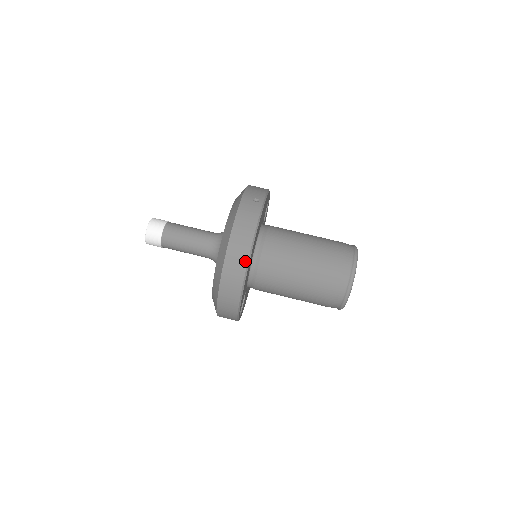
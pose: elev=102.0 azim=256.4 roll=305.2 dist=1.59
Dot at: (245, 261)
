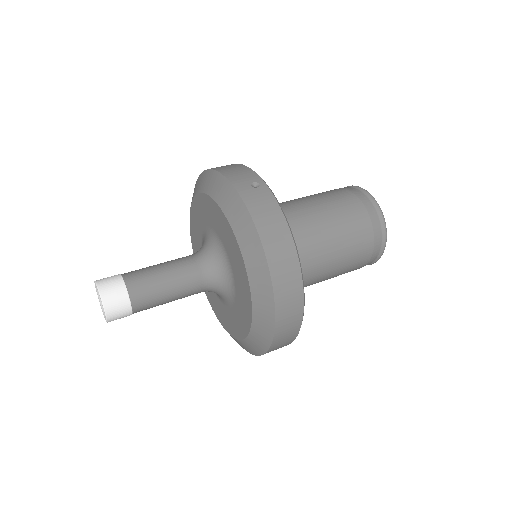
Dot at: (298, 273)
